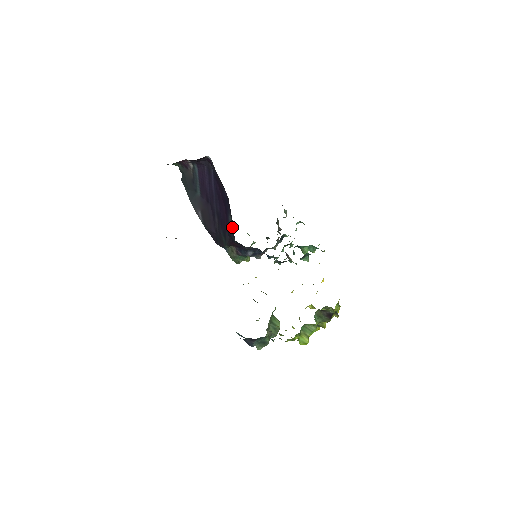
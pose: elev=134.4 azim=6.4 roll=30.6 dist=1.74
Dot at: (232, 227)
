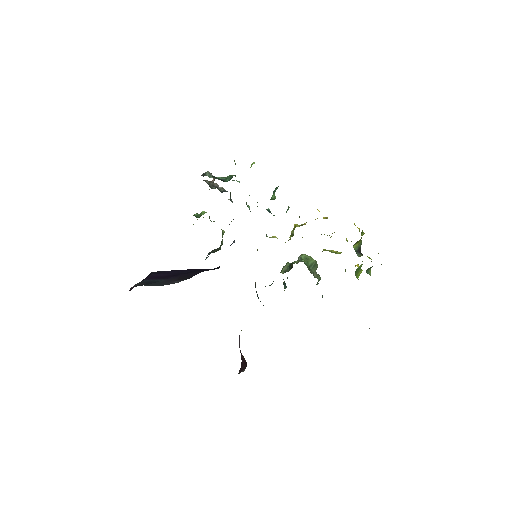
Dot at: occluded
